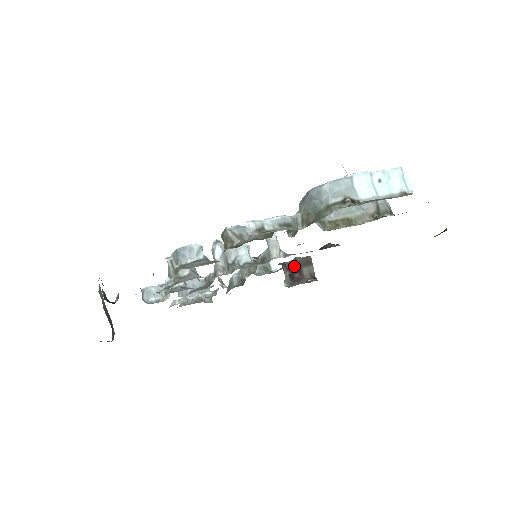
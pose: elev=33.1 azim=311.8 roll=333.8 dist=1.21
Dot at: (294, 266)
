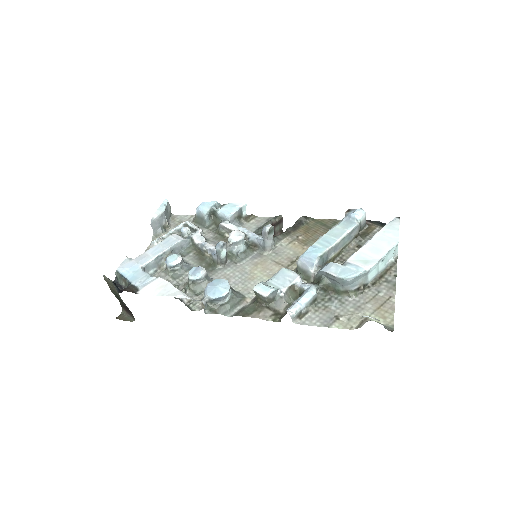
Dot at: occluded
